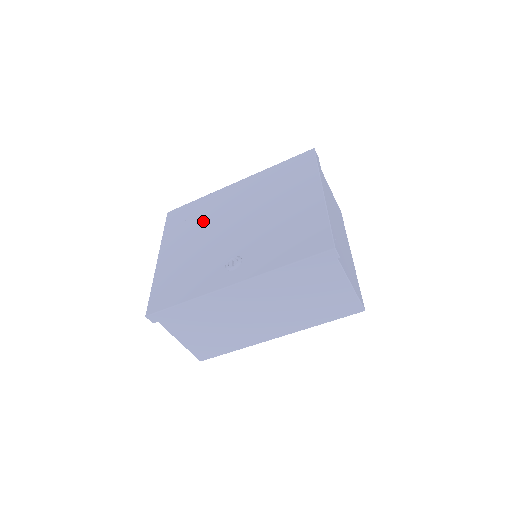
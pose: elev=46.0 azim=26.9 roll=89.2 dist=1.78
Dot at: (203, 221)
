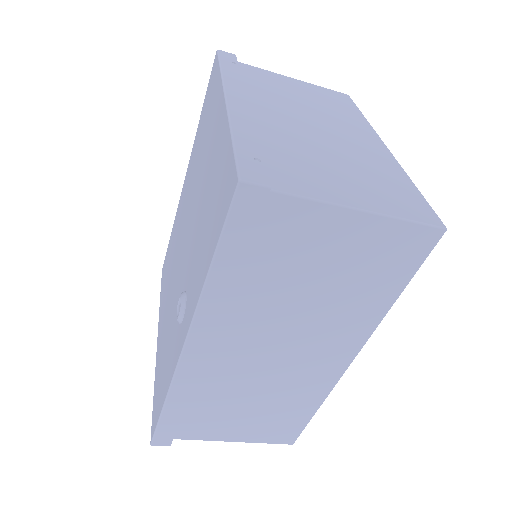
Dot at: (172, 260)
